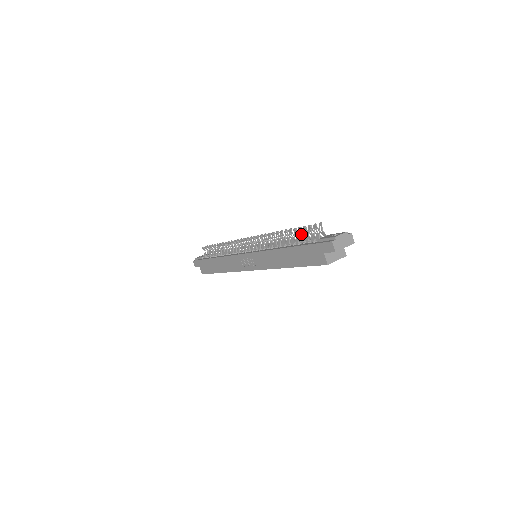
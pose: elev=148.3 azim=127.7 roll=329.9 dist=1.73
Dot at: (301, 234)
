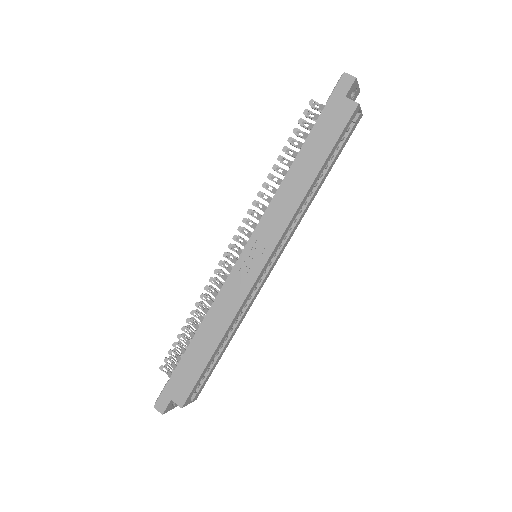
Dot at: (300, 136)
